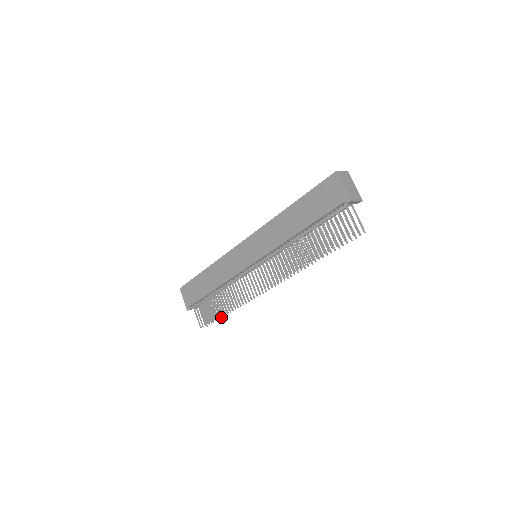
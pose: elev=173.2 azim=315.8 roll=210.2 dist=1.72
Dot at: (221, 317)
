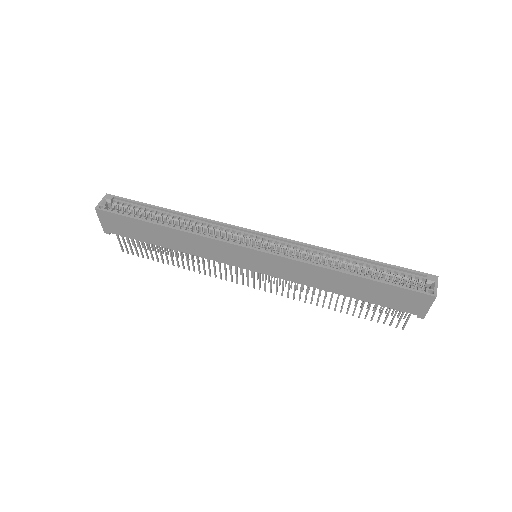
Dot at: occluded
